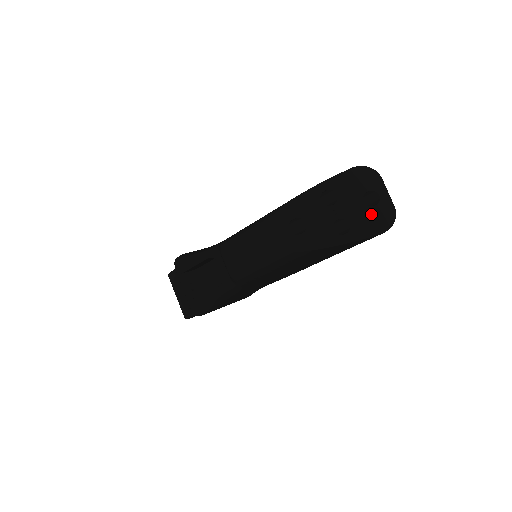
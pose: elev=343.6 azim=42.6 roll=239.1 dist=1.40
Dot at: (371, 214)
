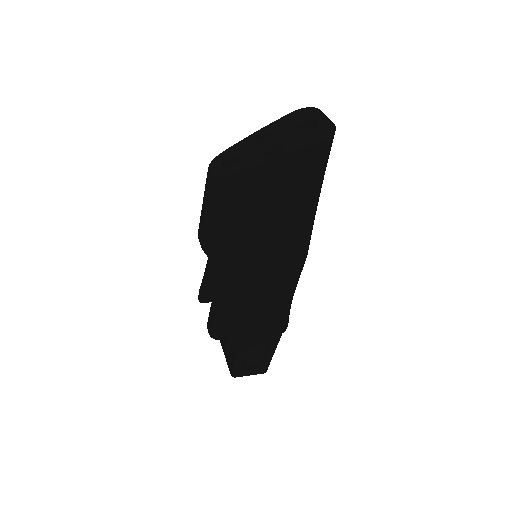
Dot at: (307, 135)
